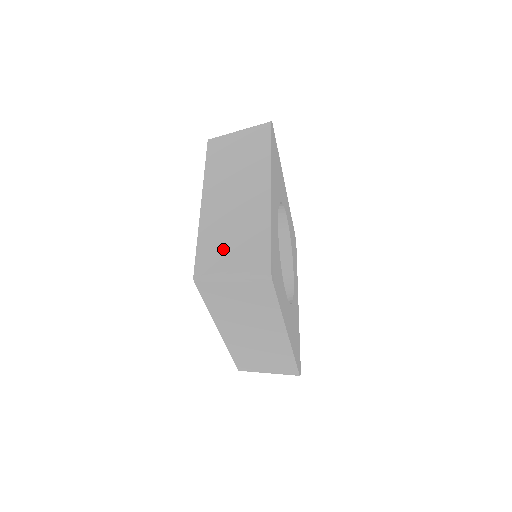
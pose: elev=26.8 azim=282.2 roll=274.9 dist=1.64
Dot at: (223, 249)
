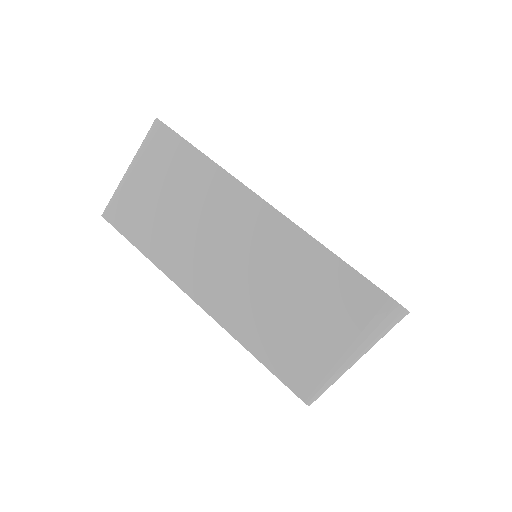
Dot at: occluded
